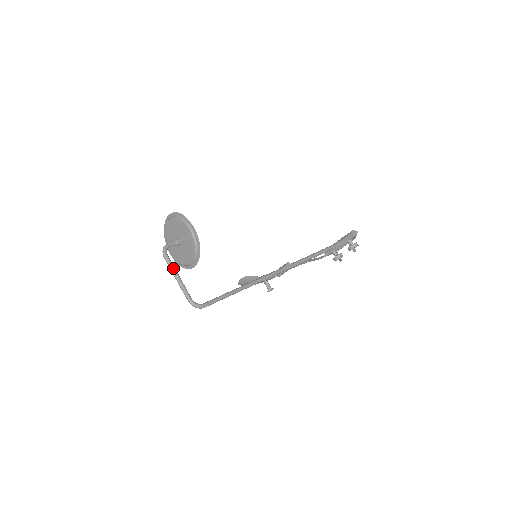
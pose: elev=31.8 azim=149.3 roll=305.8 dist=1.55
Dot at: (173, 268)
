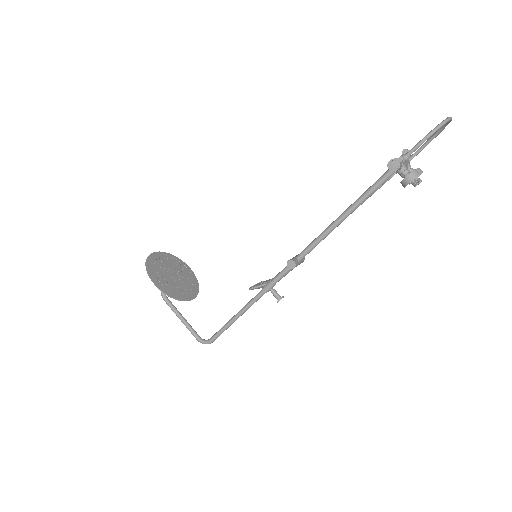
Dot at: (173, 311)
